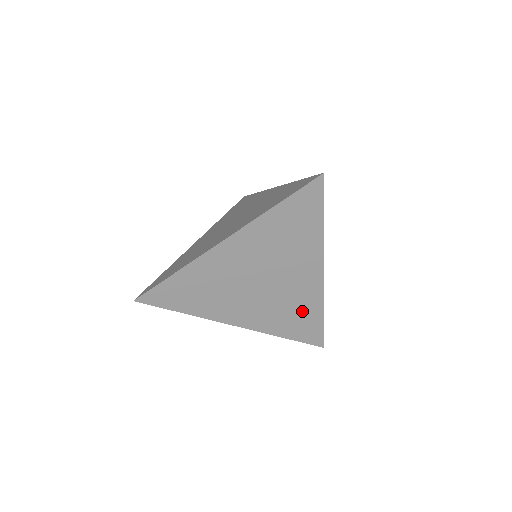
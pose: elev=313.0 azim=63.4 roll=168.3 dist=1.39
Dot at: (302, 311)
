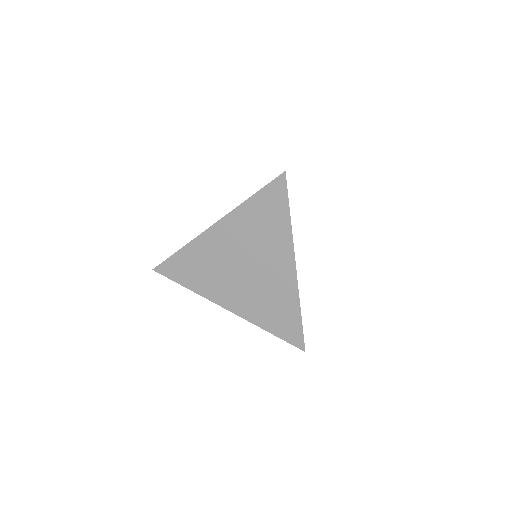
Dot at: occluded
